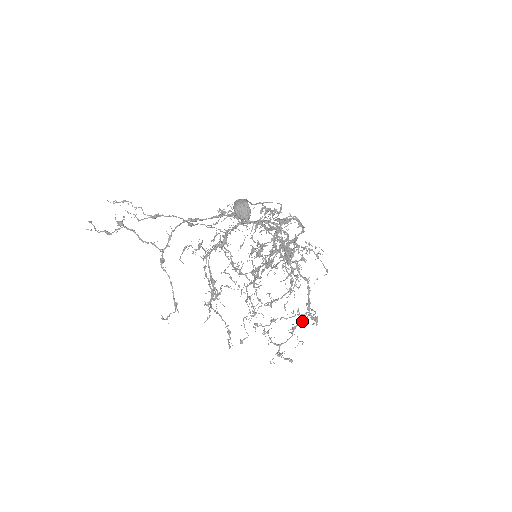
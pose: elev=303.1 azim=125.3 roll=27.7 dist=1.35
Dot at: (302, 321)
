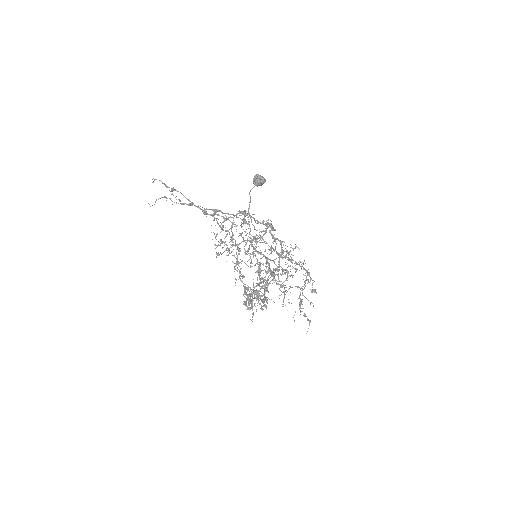
Dot at: occluded
